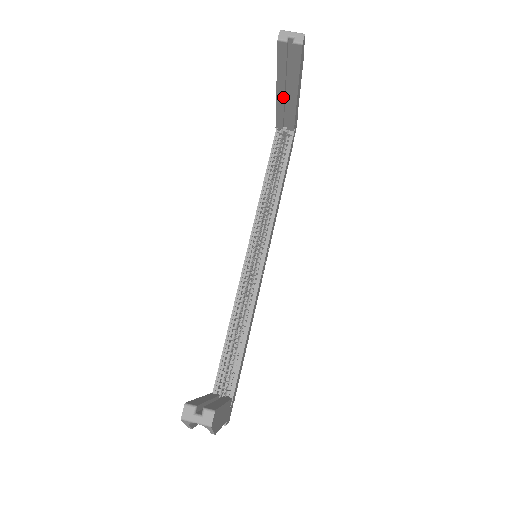
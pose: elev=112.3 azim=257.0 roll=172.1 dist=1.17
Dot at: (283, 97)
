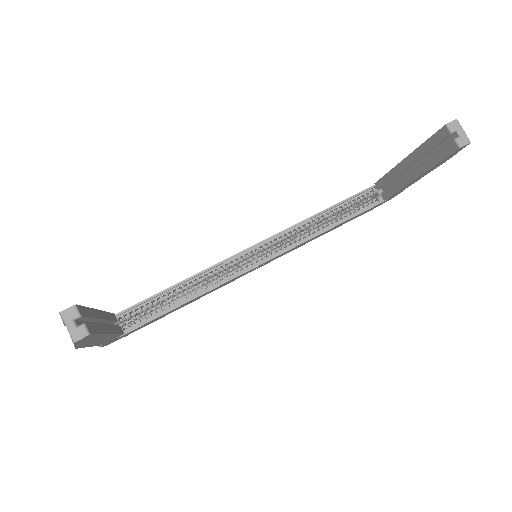
Dot at: (404, 169)
